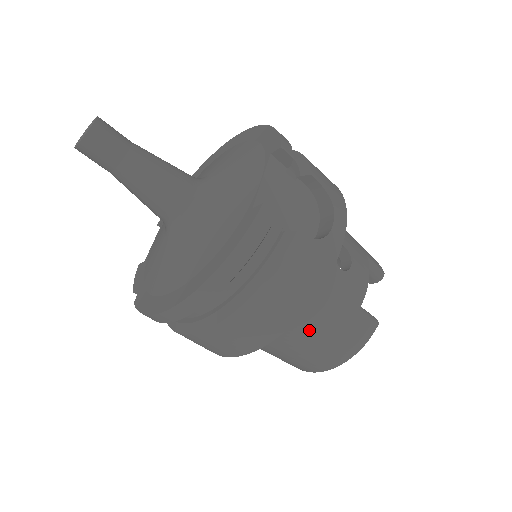
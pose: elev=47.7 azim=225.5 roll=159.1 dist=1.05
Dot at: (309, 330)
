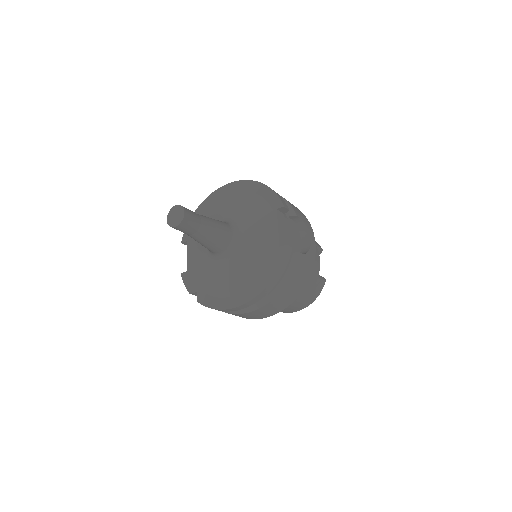
Dot at: occluded
